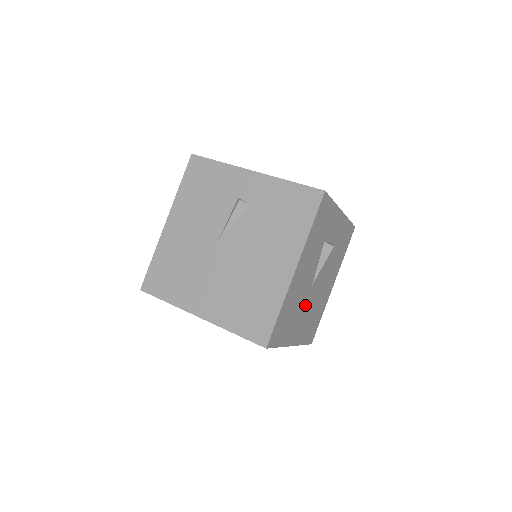
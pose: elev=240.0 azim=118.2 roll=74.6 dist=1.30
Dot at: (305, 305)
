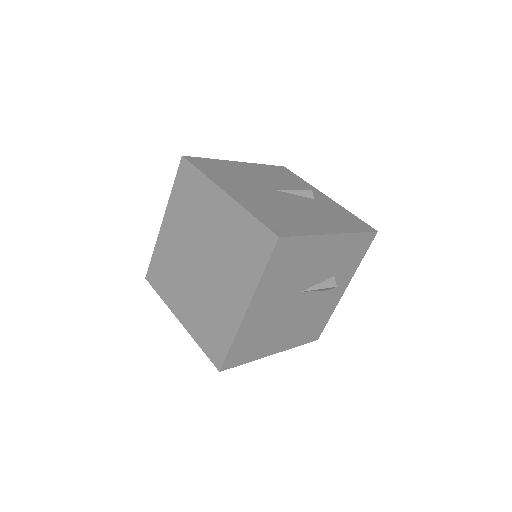
Dot at: (284, 297)
